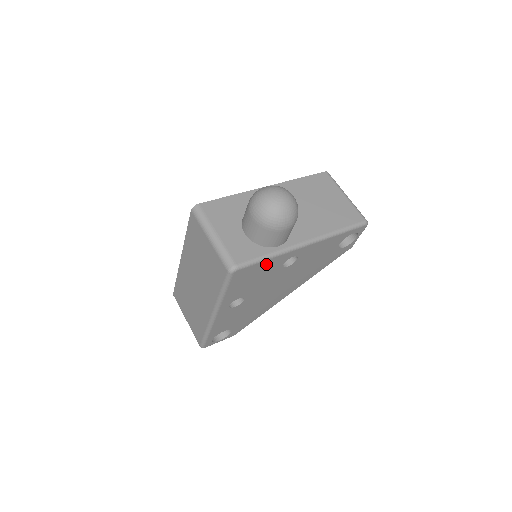
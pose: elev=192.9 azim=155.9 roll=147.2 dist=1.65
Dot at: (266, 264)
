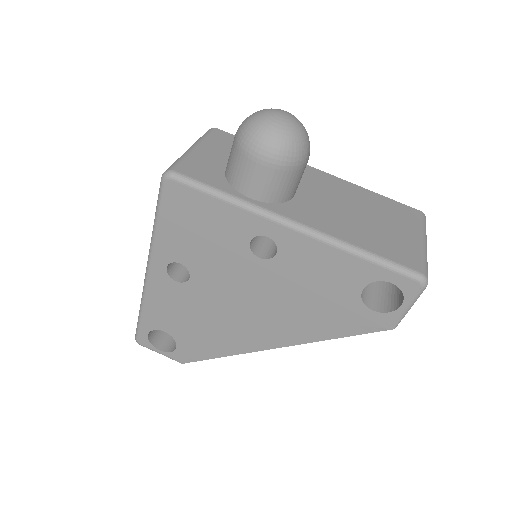
Dot at: (219, 211)
